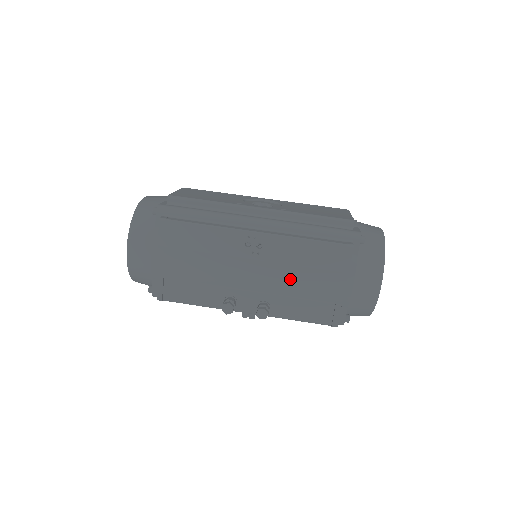
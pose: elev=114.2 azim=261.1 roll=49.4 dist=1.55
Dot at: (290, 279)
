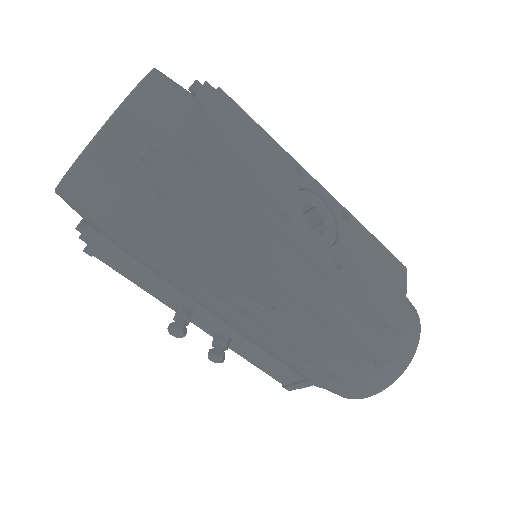
Dot at: (277, 345)
